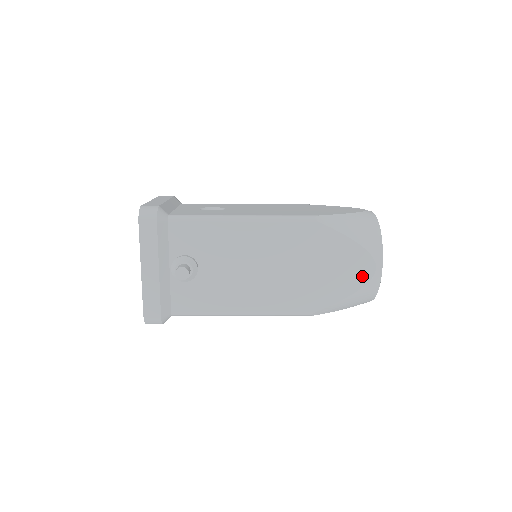
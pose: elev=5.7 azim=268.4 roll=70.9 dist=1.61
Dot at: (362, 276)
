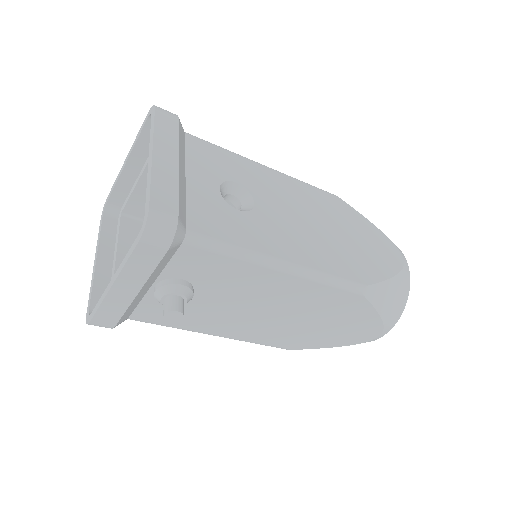
Dot at: (360, 339)
